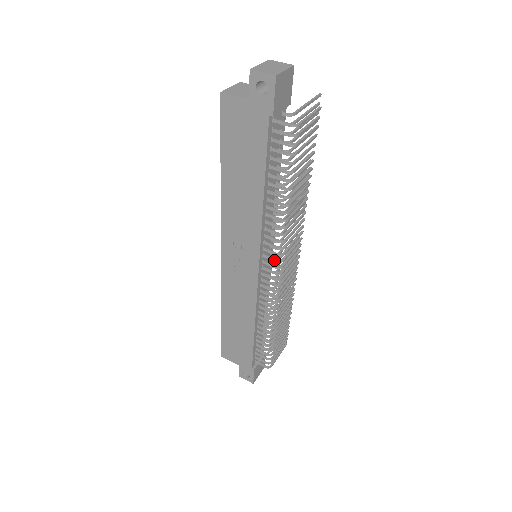
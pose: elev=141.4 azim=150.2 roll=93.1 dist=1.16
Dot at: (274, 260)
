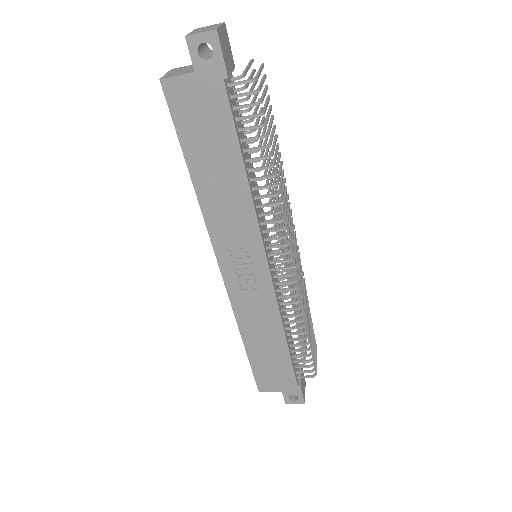
Dot at: (280, 246)
